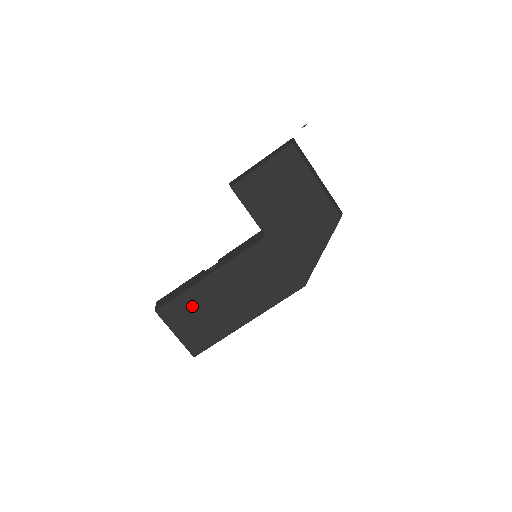
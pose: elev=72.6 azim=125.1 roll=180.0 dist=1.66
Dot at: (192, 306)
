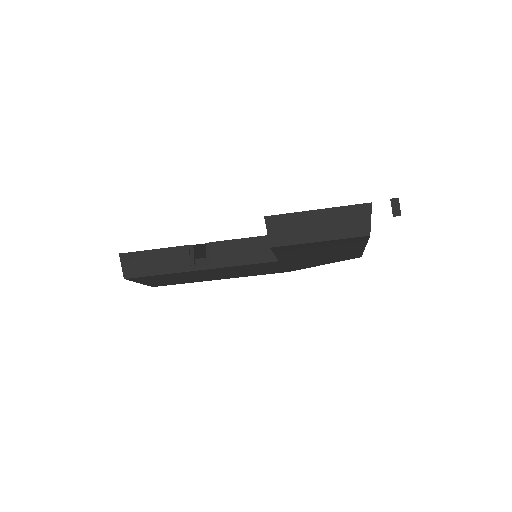
Dot at: (168, 277)
